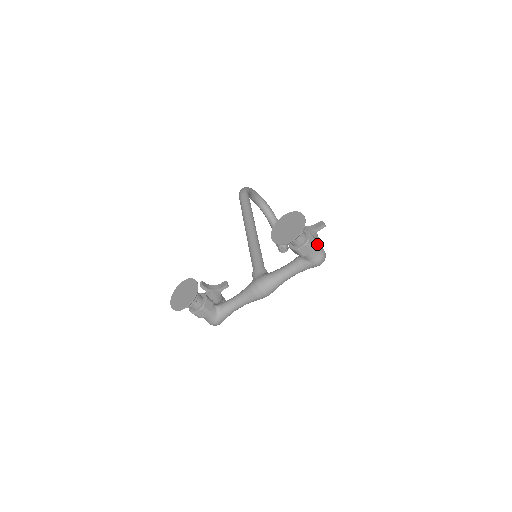
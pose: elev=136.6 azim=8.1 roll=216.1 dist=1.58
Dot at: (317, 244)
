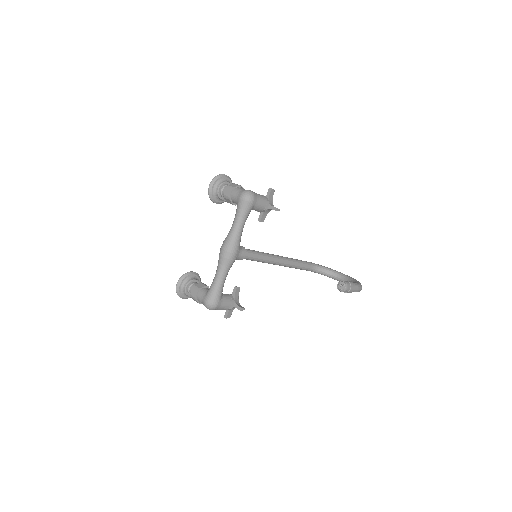
Dot at: occluded
